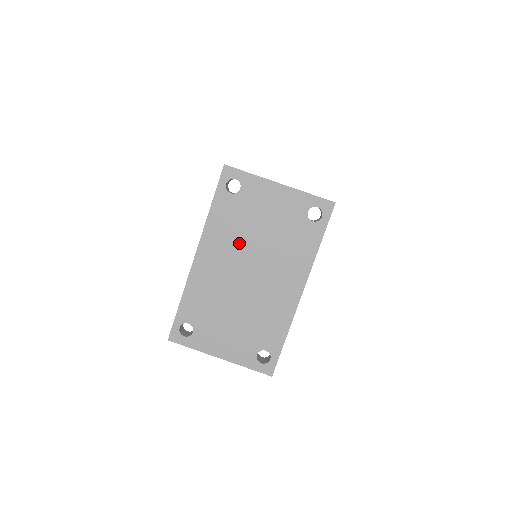
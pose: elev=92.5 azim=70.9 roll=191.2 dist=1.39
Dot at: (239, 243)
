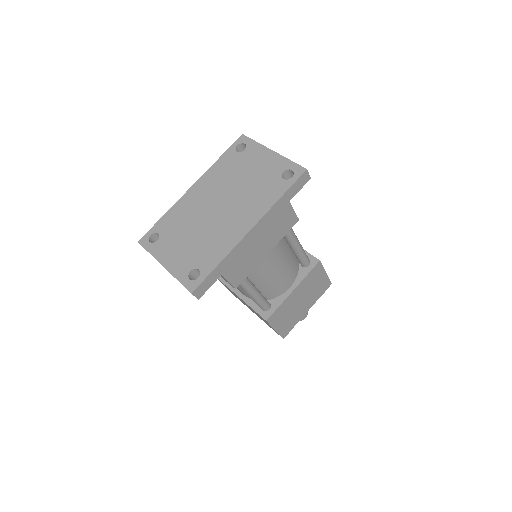
Dot at: (224, 184)
